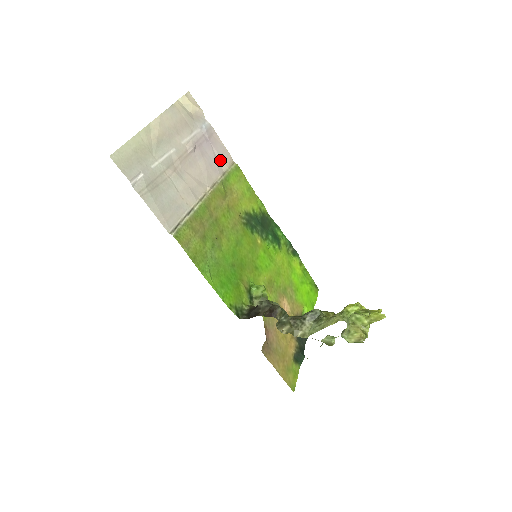
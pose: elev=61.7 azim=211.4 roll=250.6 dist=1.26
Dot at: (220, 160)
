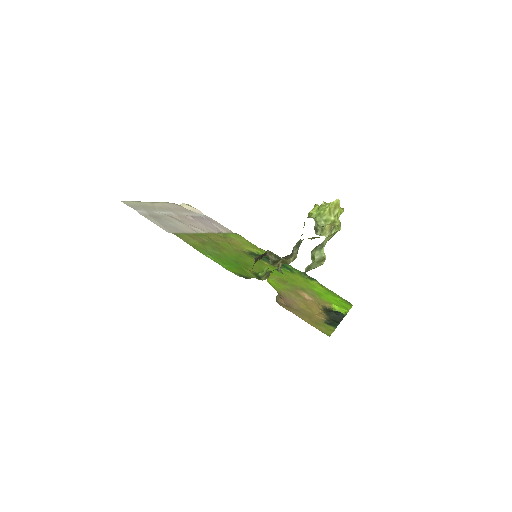
Dot at: (219, 228)
